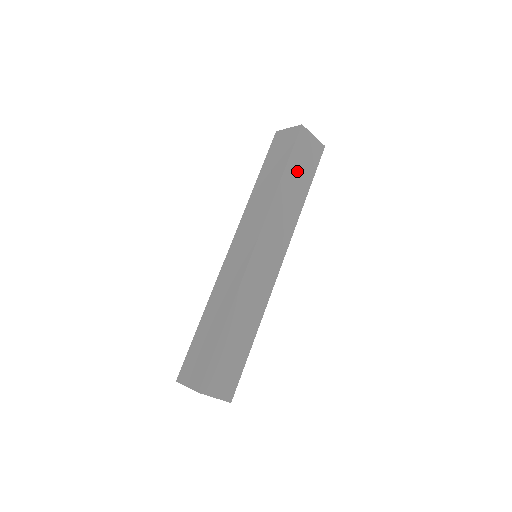
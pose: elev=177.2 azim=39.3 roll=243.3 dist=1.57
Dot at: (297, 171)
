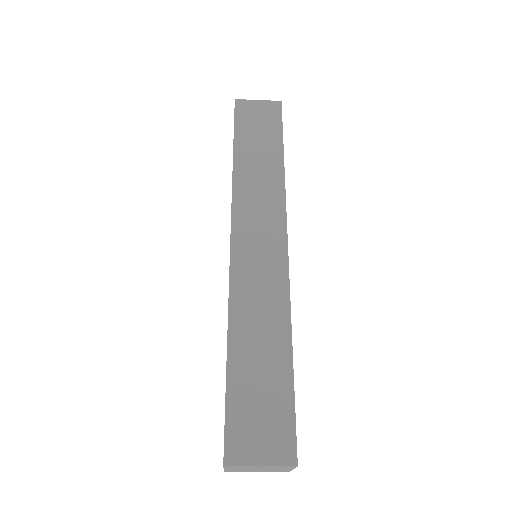
Dot at: occluded
